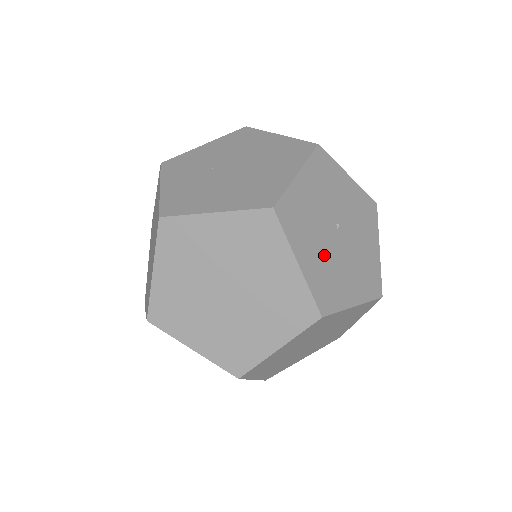
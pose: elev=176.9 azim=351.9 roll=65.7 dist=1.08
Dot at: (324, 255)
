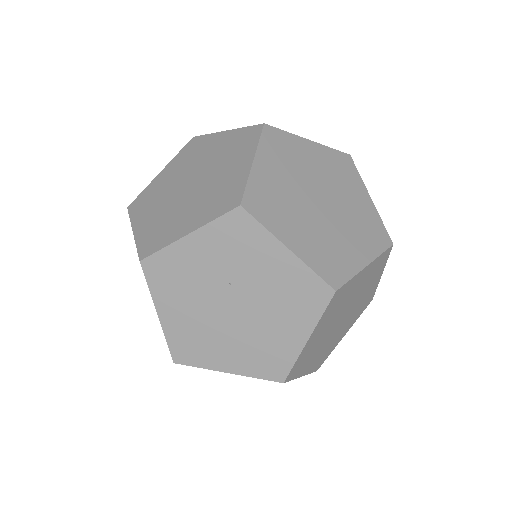
Dot at: occluded
